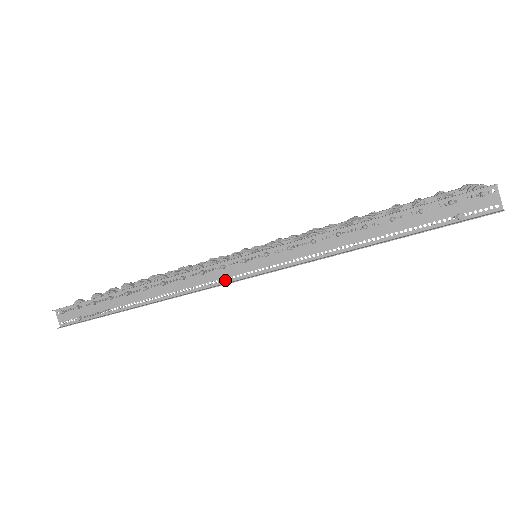
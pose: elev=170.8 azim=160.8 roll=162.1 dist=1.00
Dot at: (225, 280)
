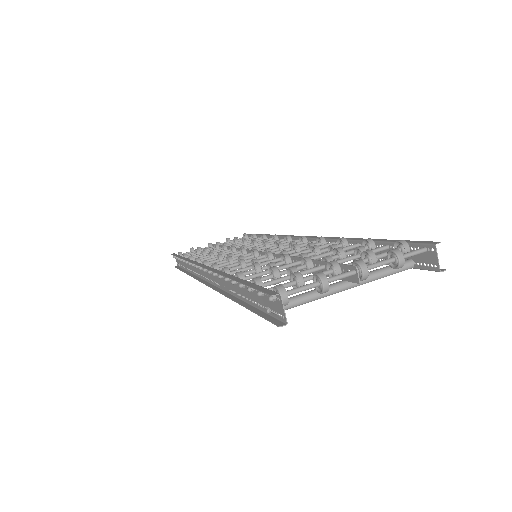
Dot at: (205, 278)
